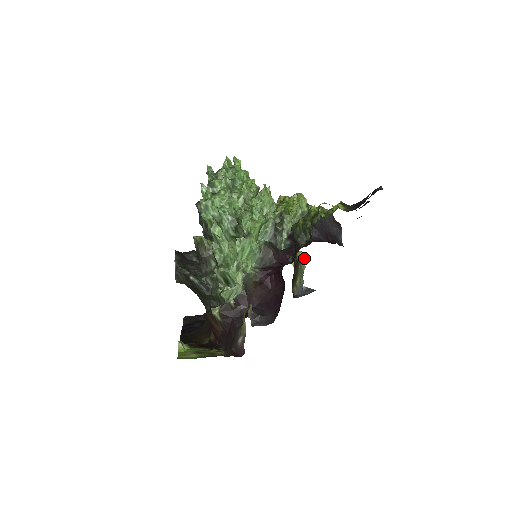
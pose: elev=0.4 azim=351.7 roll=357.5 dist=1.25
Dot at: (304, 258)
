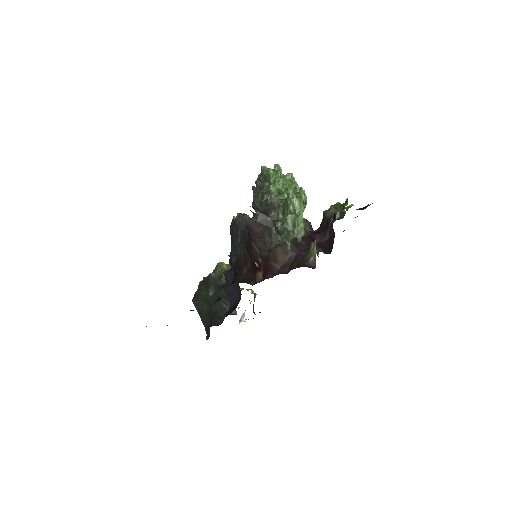
Dot at: occluded
